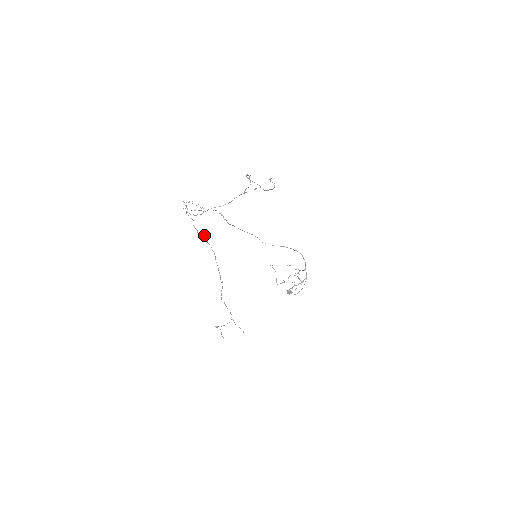
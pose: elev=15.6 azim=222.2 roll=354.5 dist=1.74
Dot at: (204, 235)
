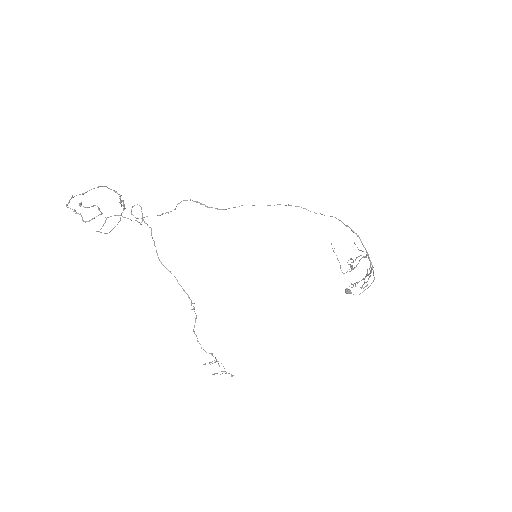
Dot at: (156, 250)
